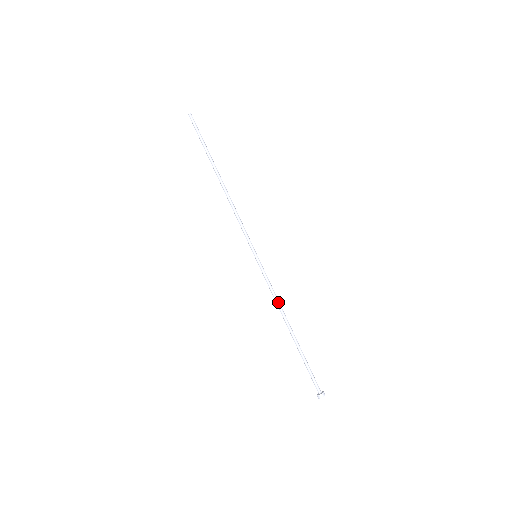
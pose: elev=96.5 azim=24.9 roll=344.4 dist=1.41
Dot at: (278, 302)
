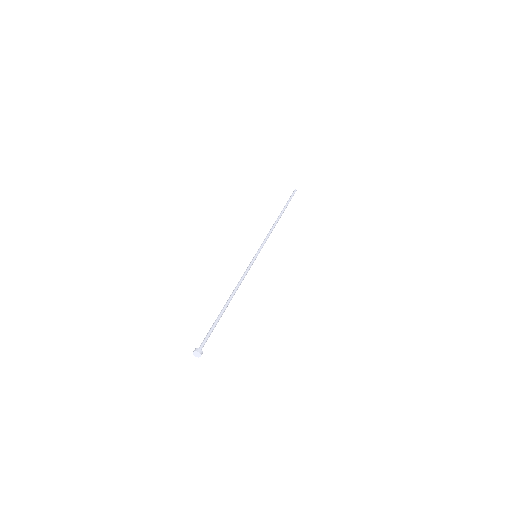
Dot at: (239, 282)
